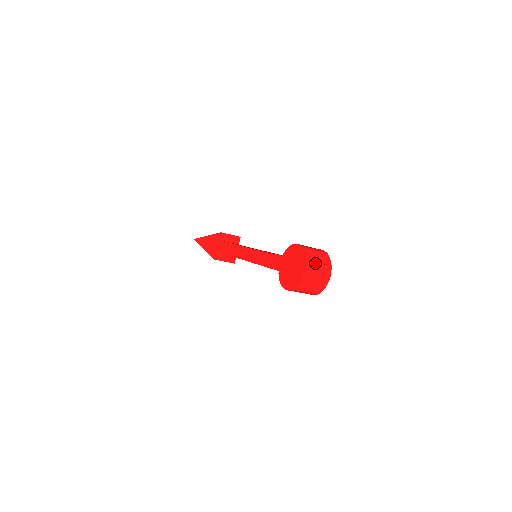
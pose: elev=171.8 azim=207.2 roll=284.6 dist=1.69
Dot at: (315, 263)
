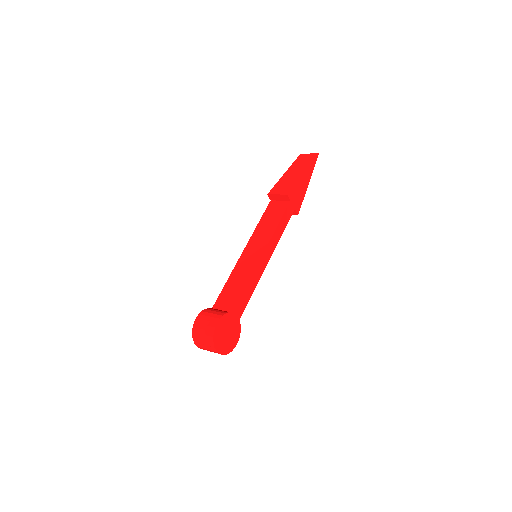
Dot at: (201, 343)
